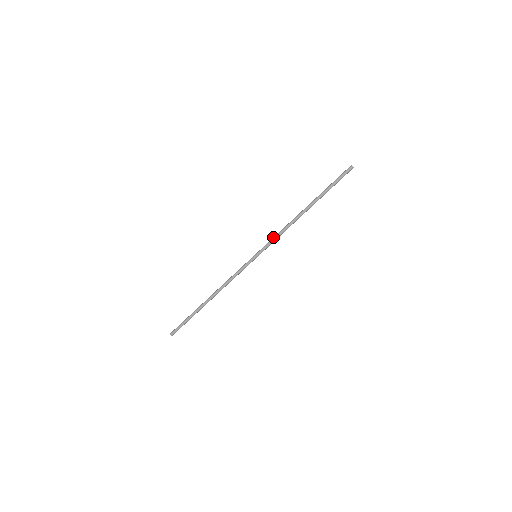
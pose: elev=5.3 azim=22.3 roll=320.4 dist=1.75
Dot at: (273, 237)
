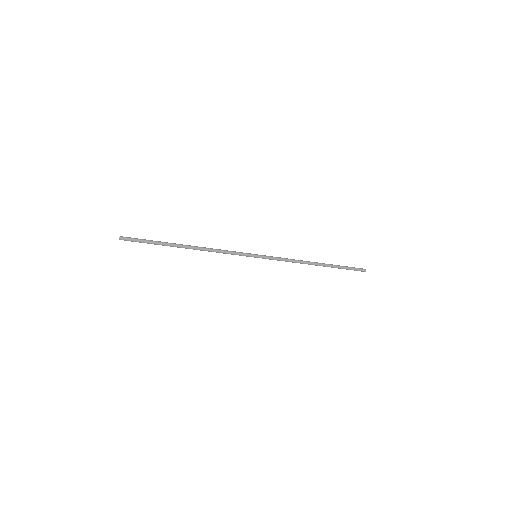
Dot at: (280, 257)
